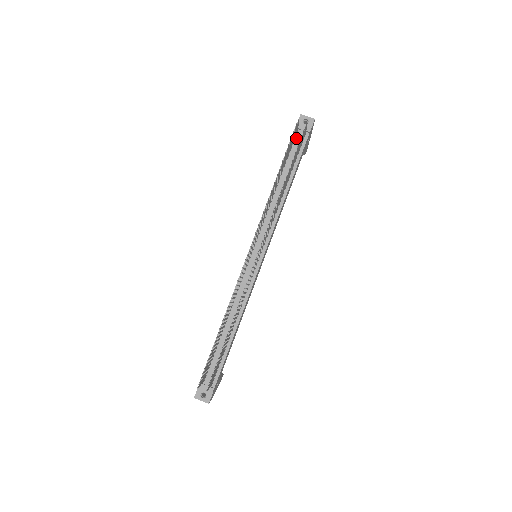
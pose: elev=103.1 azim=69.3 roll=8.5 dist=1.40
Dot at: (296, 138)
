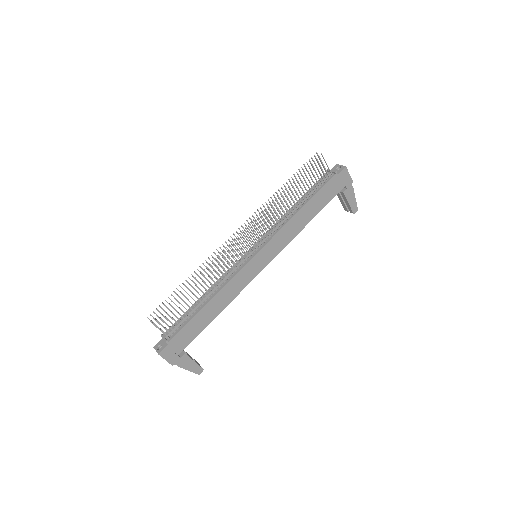
Dot at: (324, 177)
